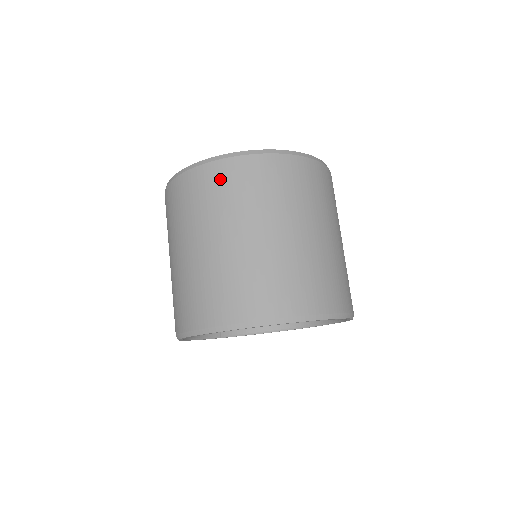
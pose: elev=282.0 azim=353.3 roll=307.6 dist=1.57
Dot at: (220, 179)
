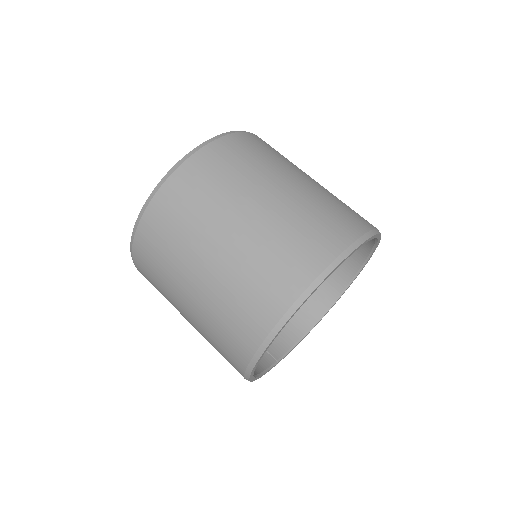
Dot at: (182, 191)
